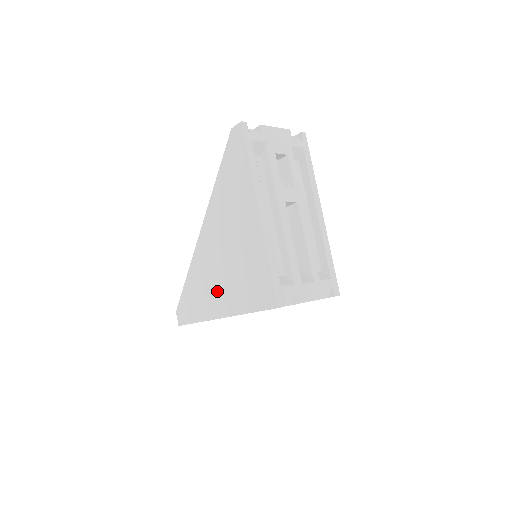
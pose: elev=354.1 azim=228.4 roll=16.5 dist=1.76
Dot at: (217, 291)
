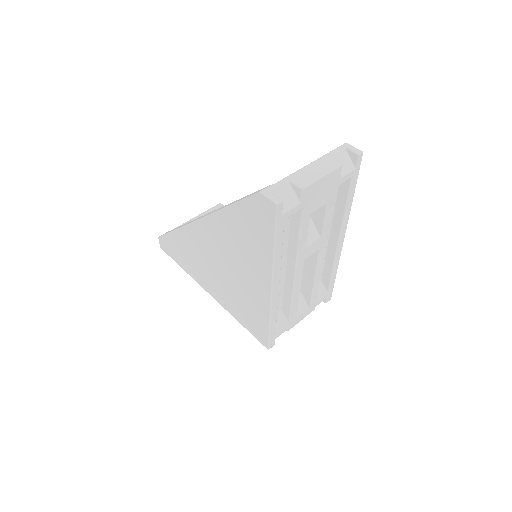
Dot at: (208, 277)
